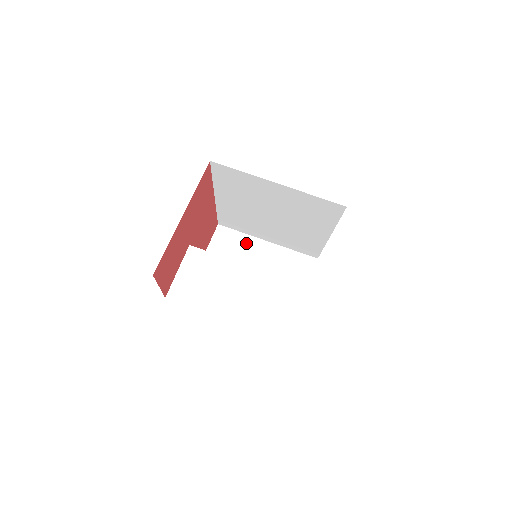
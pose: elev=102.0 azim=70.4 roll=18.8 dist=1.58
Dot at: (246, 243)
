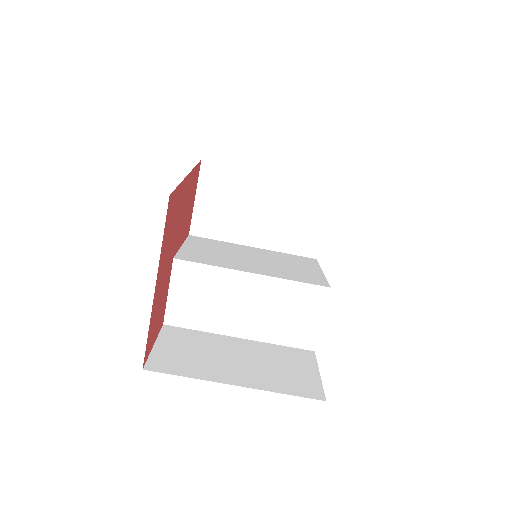
Dot at: (241, 180)
